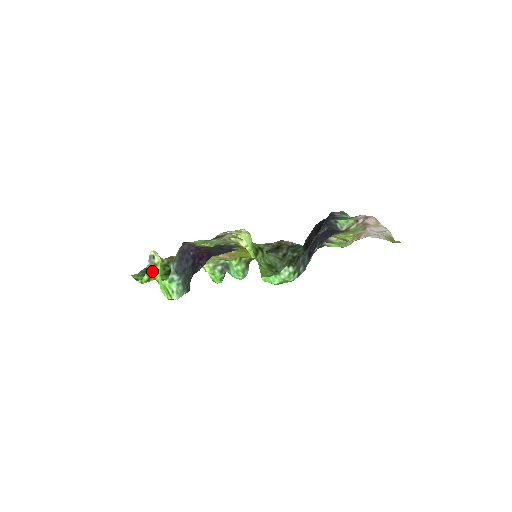
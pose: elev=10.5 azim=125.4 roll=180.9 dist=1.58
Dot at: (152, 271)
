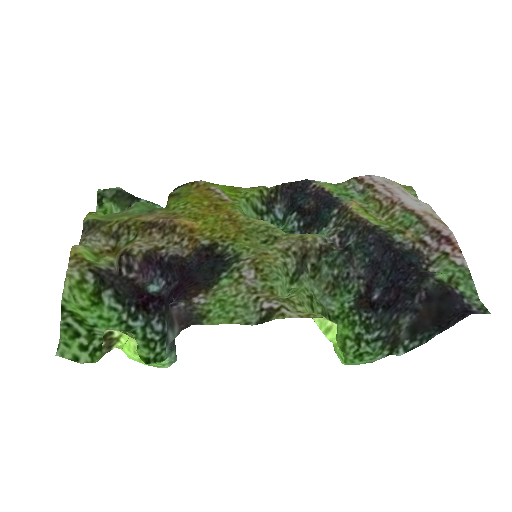
Dot at: (111, 348)
